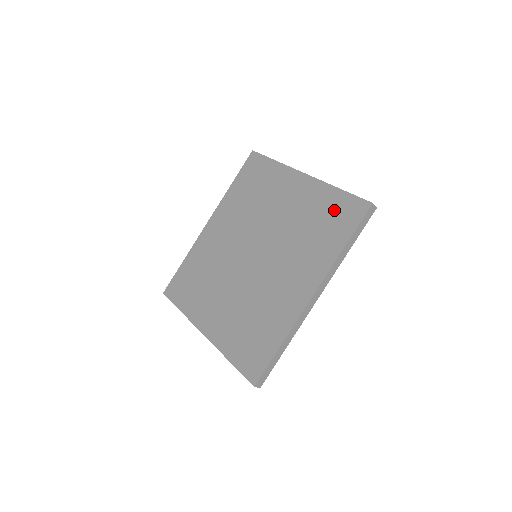
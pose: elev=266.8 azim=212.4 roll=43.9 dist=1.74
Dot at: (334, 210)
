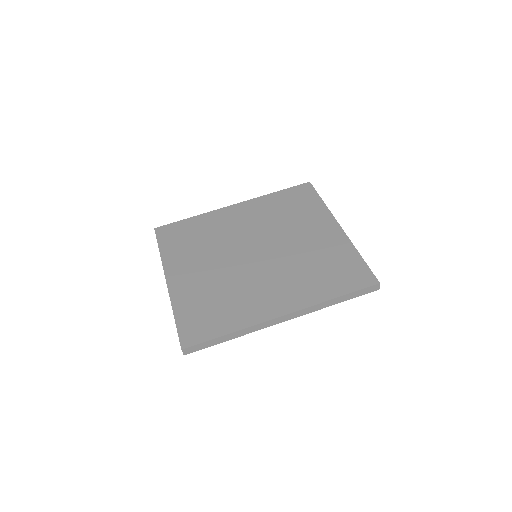
Dot at: (346, 267)
